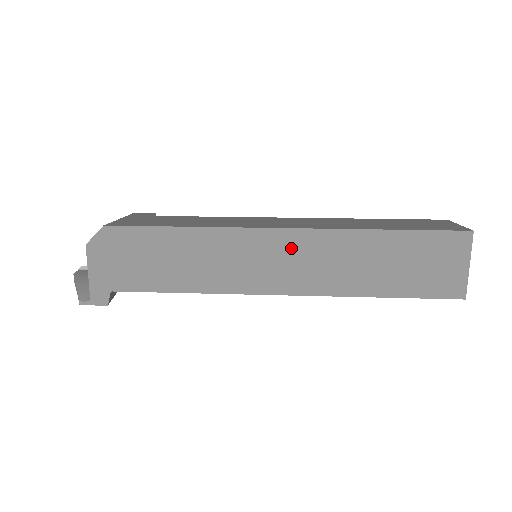
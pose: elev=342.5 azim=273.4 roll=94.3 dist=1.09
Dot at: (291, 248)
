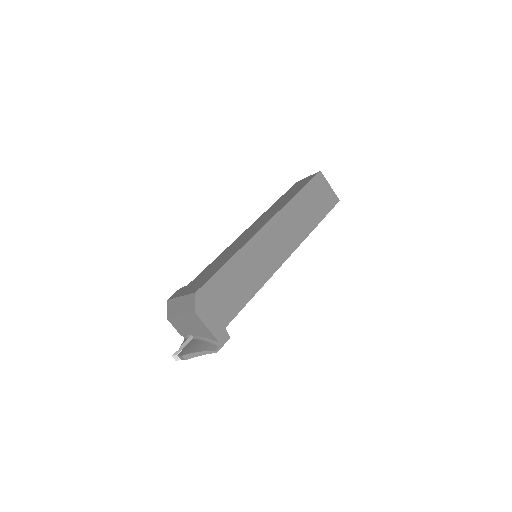
Dot at: (276, 230)
